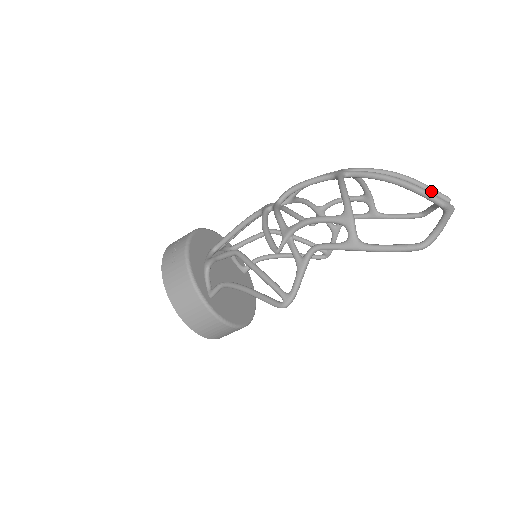
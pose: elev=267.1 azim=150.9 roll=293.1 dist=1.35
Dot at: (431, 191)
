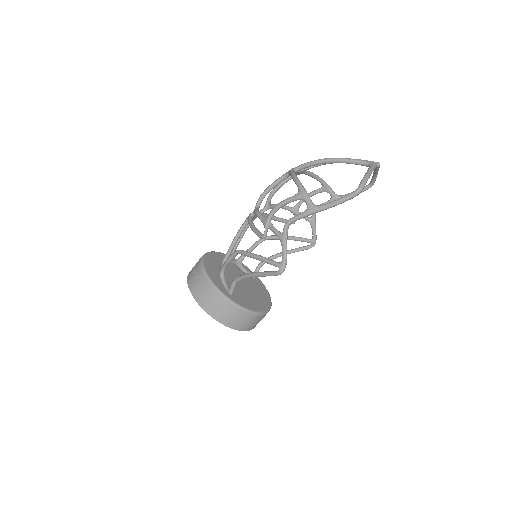
Dot at: occluded
